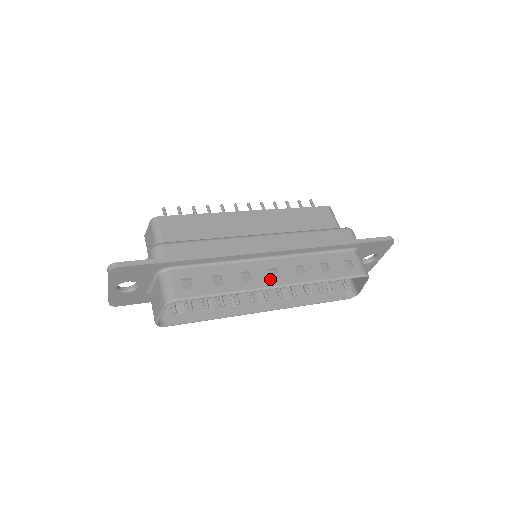
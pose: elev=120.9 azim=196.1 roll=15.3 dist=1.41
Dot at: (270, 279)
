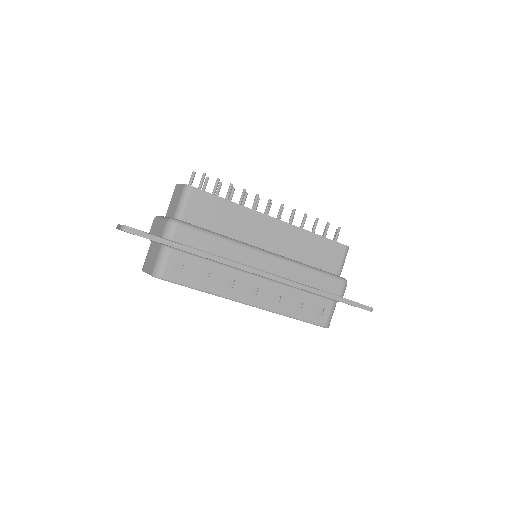
Dot at: (247, 295)
